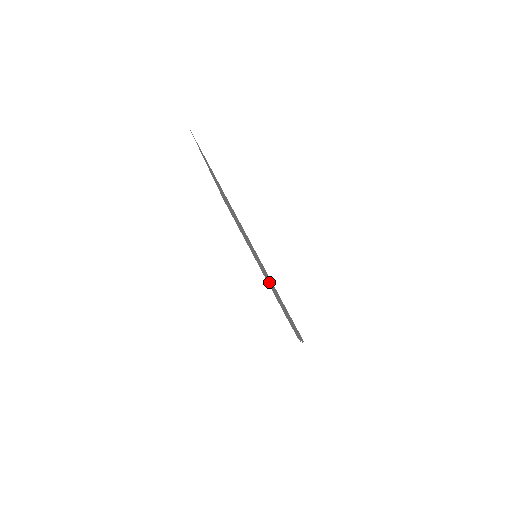
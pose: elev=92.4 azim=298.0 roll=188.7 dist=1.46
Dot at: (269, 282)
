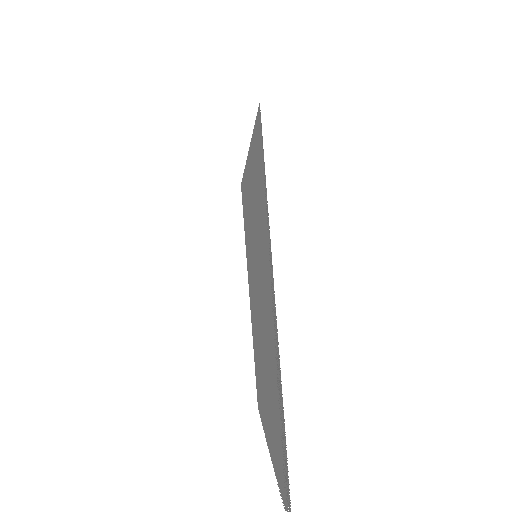
Dot at: (263, 306)
